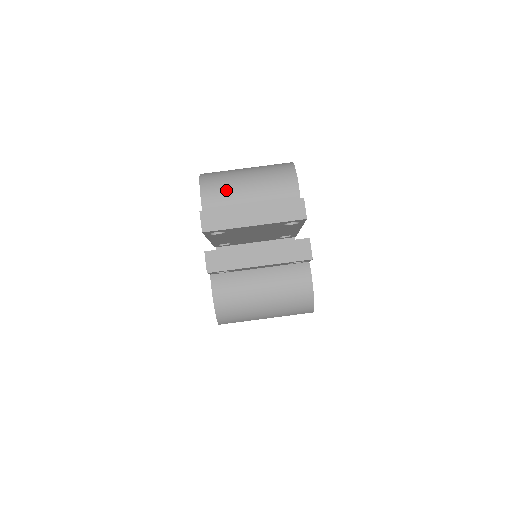
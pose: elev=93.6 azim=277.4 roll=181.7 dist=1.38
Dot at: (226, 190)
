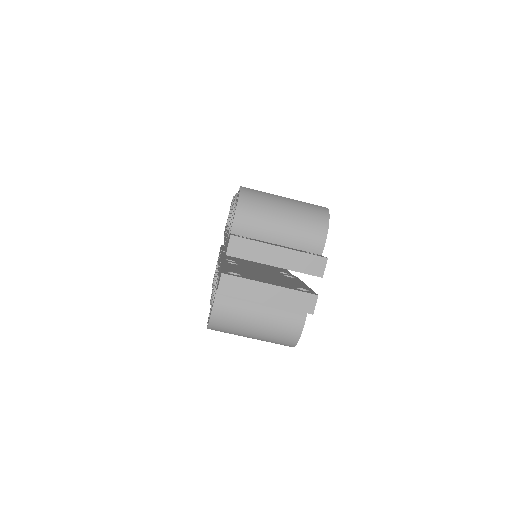
Dot at: (260, 217)
